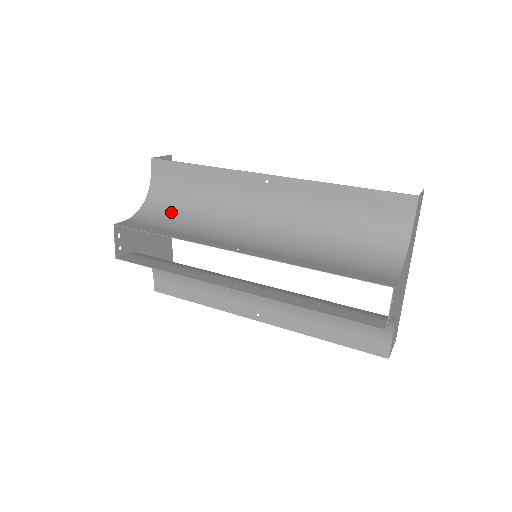
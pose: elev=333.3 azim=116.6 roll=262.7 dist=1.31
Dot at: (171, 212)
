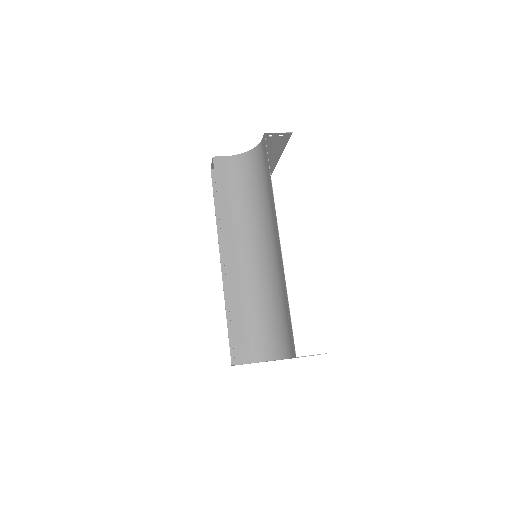
Dot at: (248, 179)
